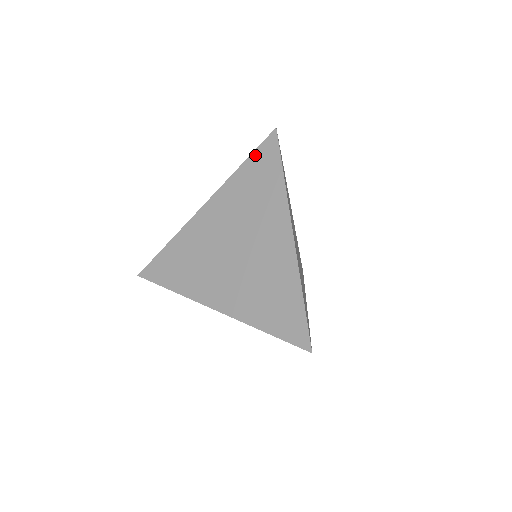
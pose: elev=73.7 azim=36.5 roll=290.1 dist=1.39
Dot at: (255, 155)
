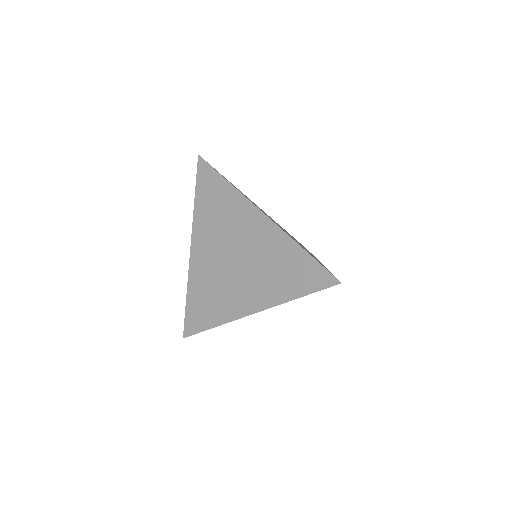
Dot at: (198, 185)
